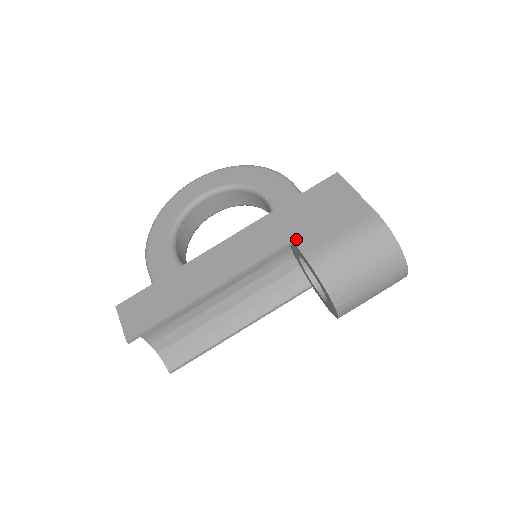
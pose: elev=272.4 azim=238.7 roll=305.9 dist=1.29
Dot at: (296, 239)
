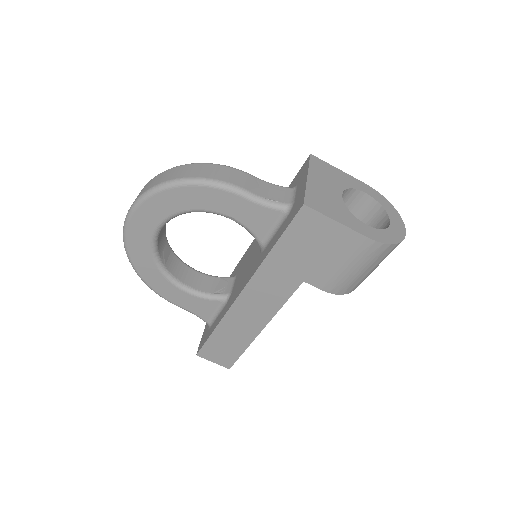
Dot at: (306, 280)
